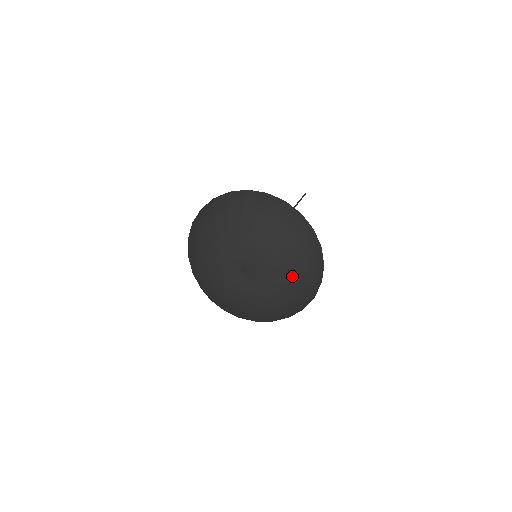
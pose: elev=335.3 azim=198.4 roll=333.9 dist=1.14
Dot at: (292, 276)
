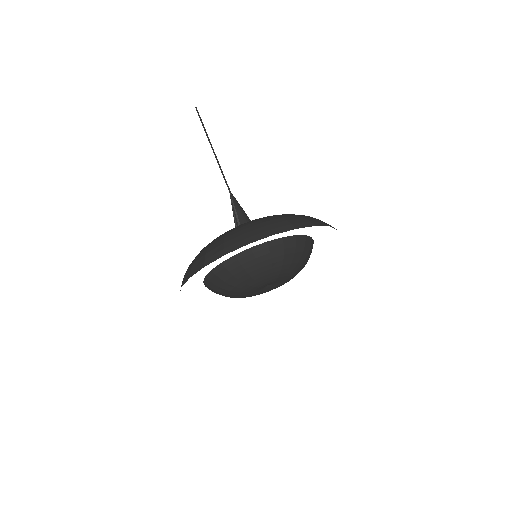
Dot at: (302, 267)
